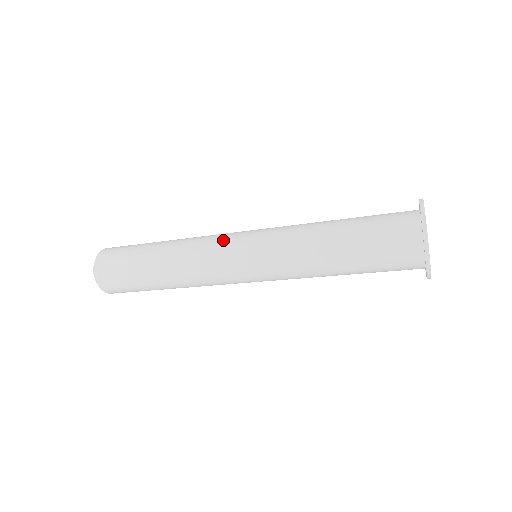
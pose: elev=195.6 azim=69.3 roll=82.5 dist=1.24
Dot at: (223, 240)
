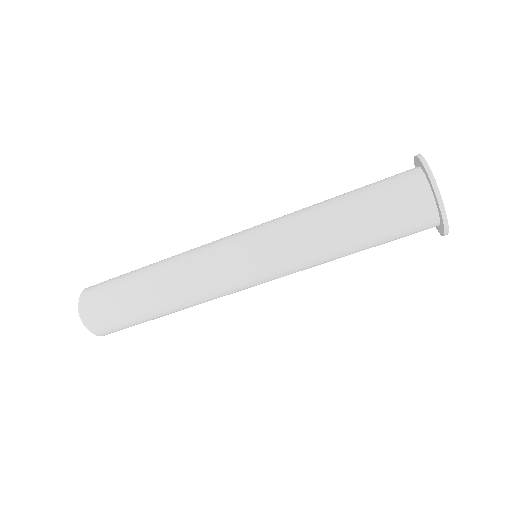
Dot at: occluded
